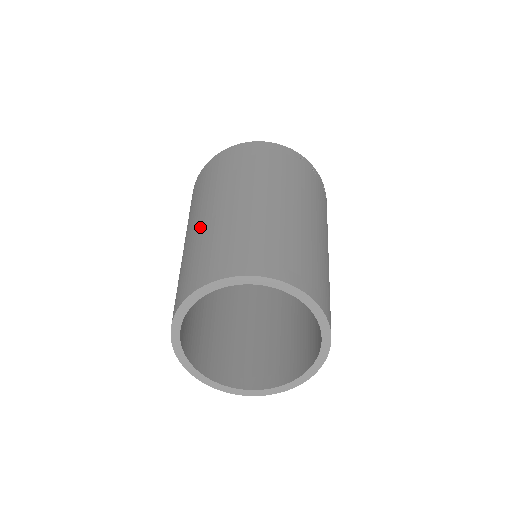
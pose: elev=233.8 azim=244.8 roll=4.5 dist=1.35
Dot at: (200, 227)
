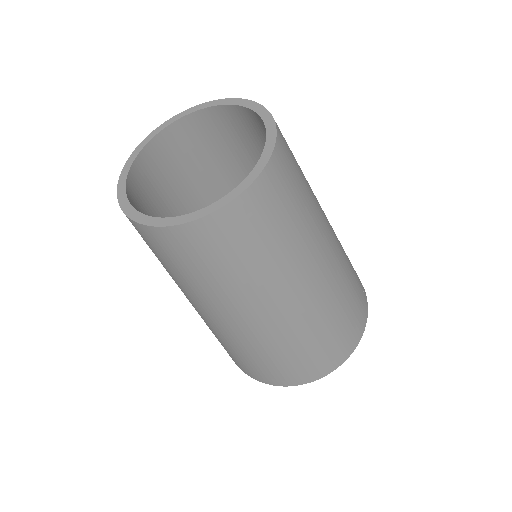
Dot at: occluded
